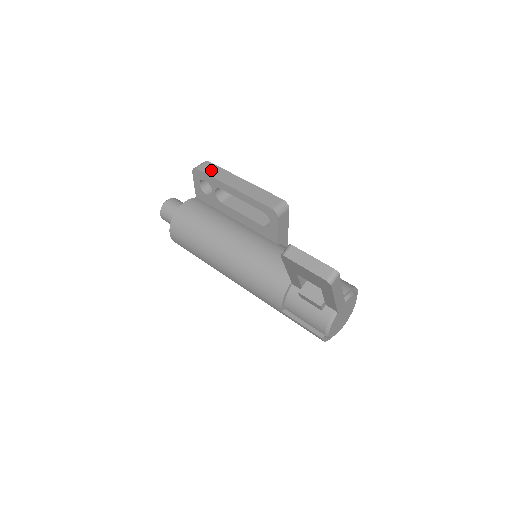
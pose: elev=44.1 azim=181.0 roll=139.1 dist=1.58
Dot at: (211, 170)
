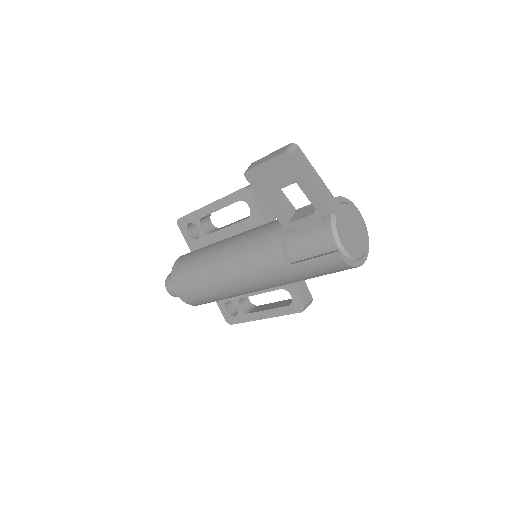
Dot at: occluded
